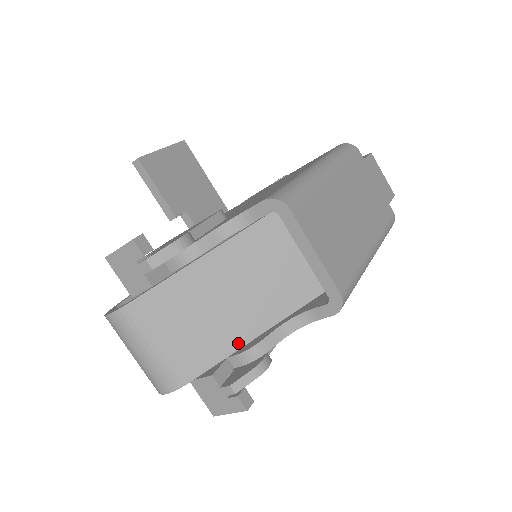
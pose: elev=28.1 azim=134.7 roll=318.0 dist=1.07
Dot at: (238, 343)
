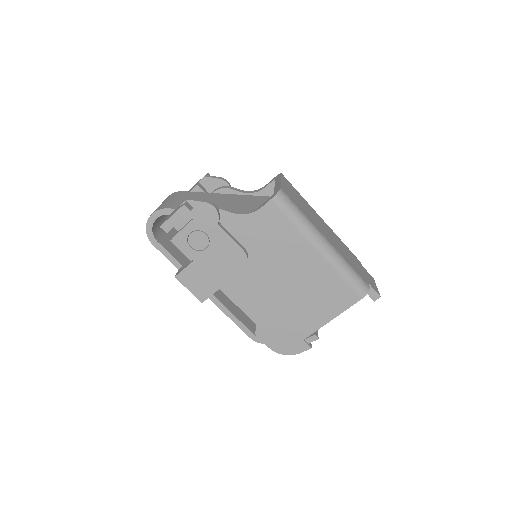
Dot at: occluded
